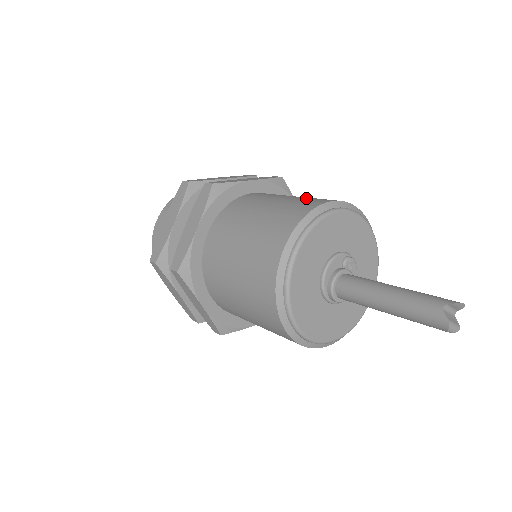
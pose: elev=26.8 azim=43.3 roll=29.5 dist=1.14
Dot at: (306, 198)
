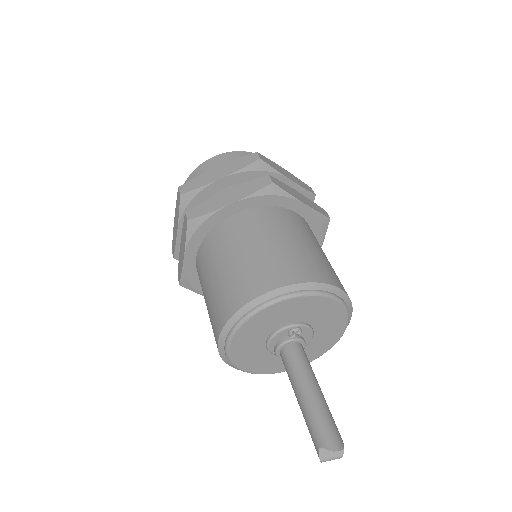
Dot at: (257, 266)
